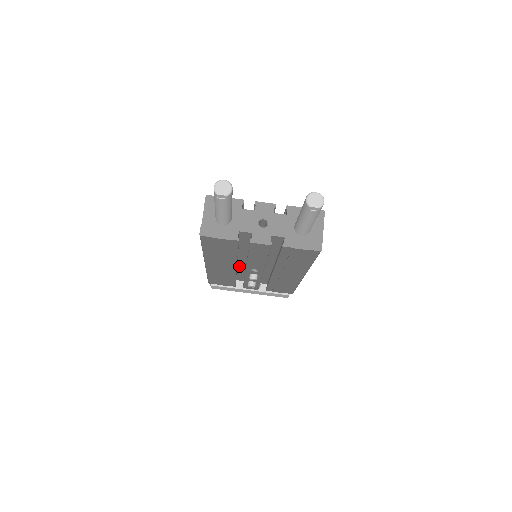
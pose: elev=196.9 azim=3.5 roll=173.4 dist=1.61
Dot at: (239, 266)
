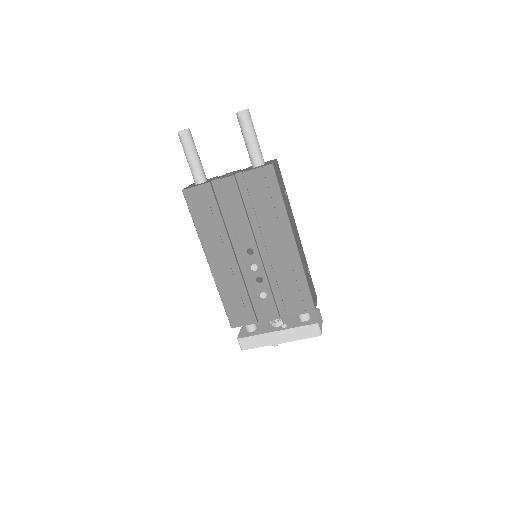
Dot at: (244, 271)
